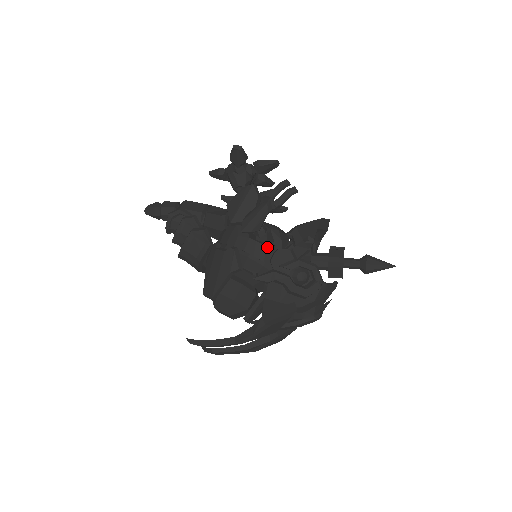
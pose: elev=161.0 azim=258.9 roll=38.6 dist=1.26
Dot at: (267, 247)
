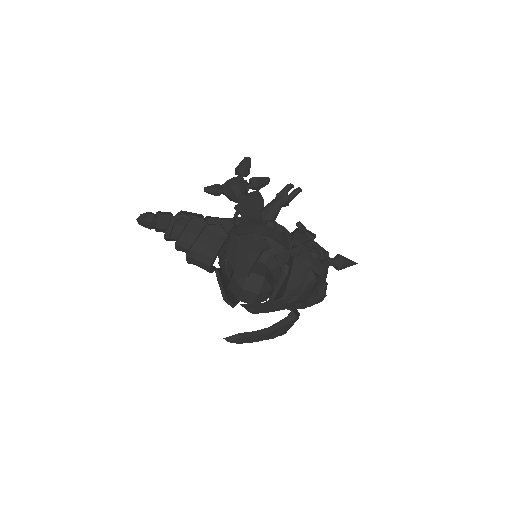
Dot at: (283, 234)
